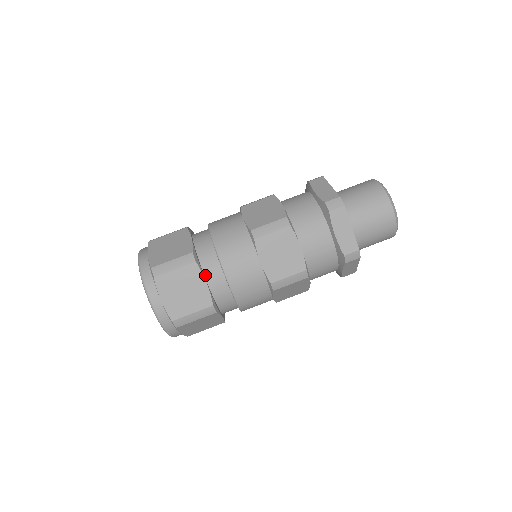
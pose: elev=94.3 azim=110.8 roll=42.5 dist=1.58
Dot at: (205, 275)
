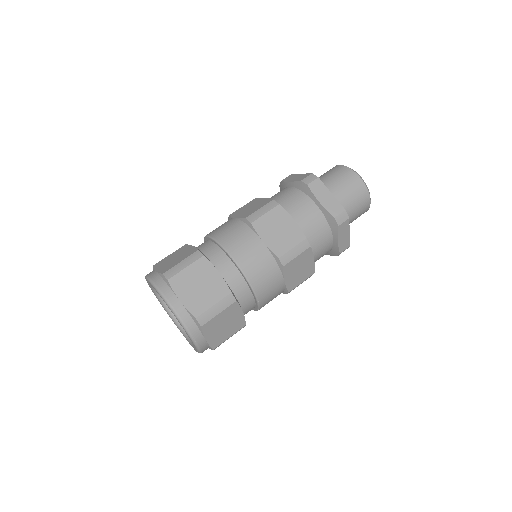
Dot at: (215, 268)
